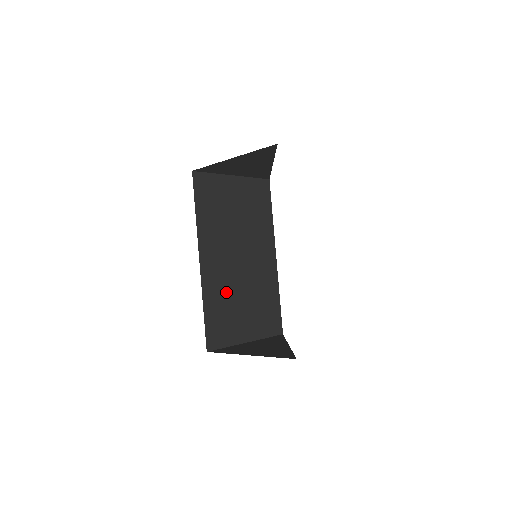
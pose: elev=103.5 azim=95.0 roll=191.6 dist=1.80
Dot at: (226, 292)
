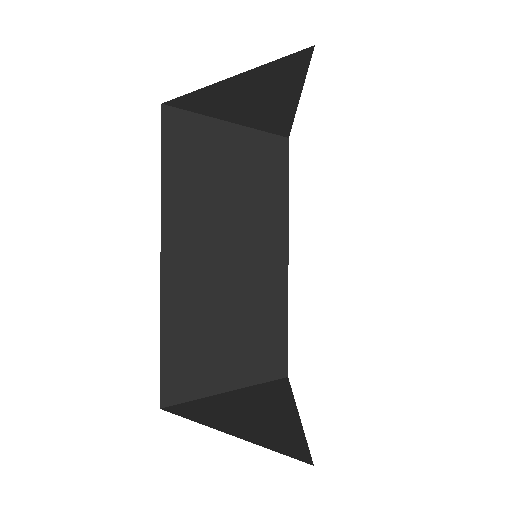
Dot at: (203, 309)
